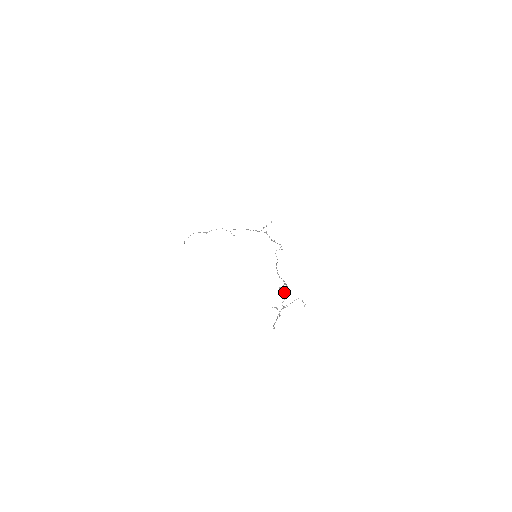
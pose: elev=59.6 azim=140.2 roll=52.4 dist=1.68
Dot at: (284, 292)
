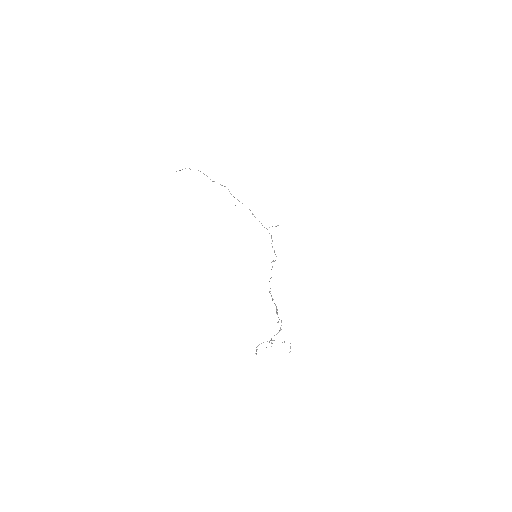
Dot at: (280, 328)
